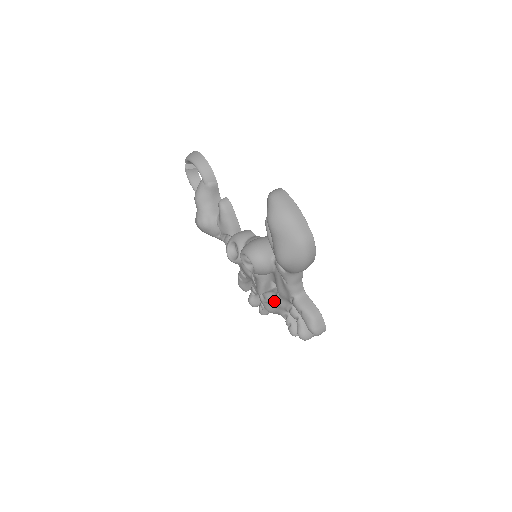
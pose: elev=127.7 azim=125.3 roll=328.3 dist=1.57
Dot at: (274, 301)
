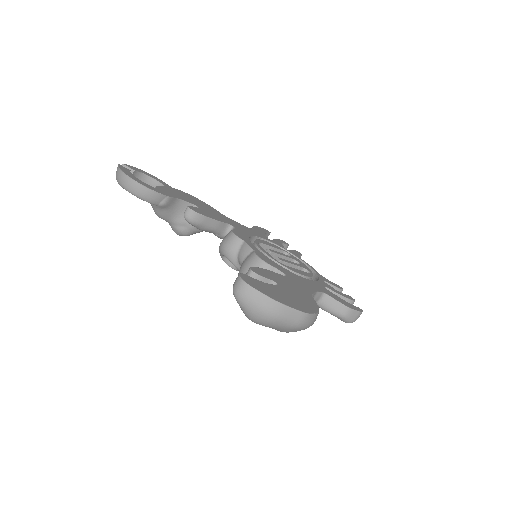
Dot at: occluded
